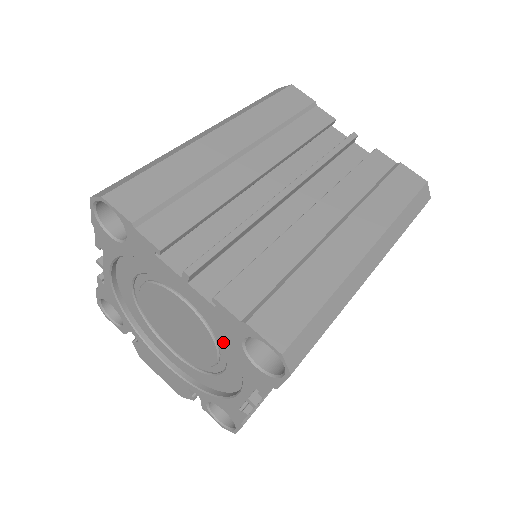
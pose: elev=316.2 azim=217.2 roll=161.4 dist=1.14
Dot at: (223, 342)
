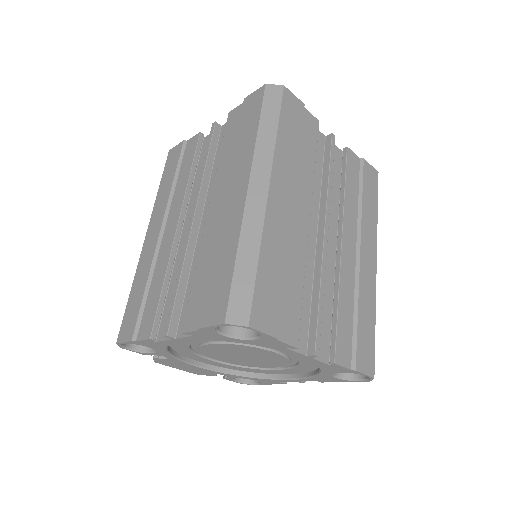
Dot at: (301, 365)
